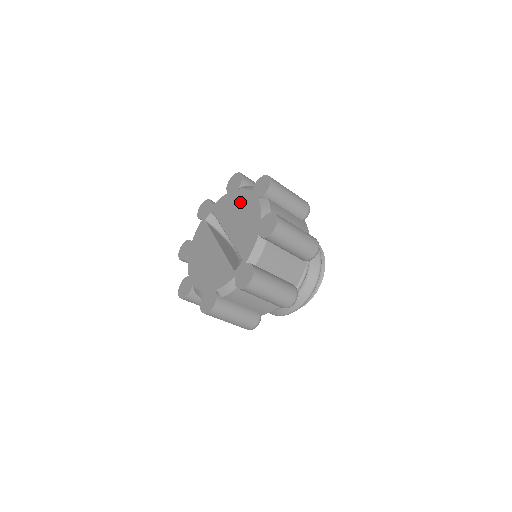
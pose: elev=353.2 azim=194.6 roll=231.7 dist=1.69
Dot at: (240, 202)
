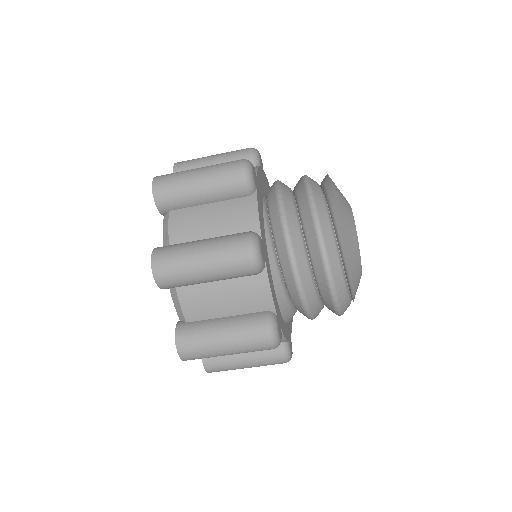
Dot at: occluded
